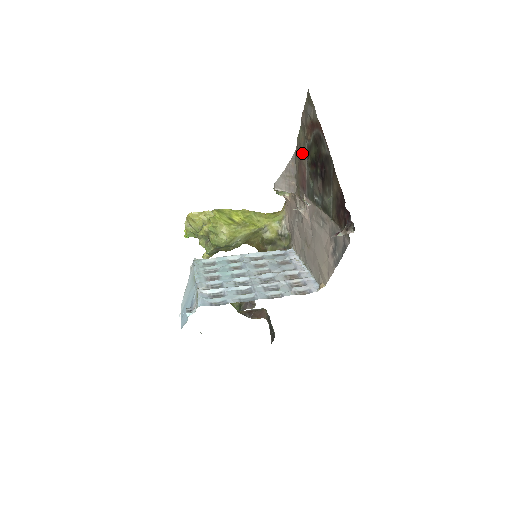
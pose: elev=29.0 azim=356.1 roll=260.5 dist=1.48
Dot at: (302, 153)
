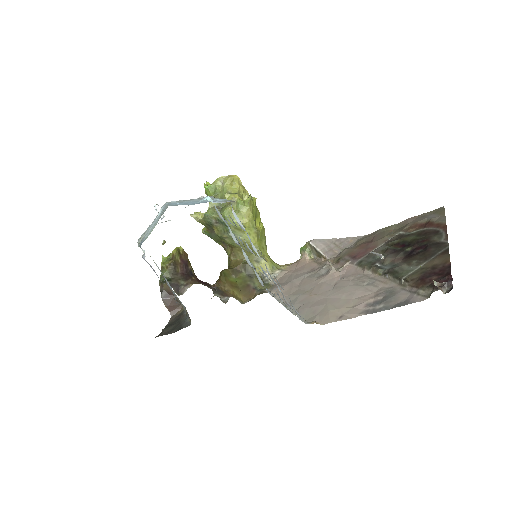
Dot at: (382, 237)
